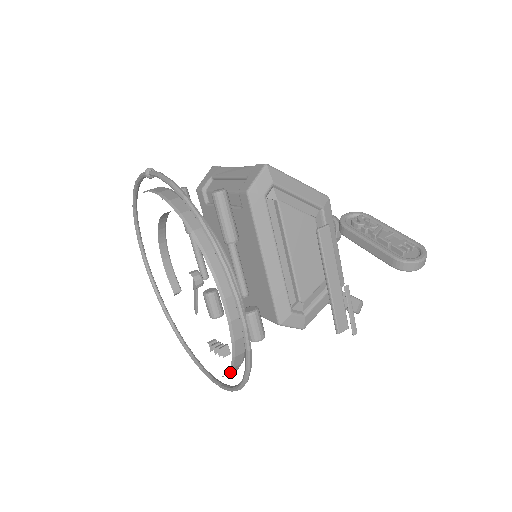
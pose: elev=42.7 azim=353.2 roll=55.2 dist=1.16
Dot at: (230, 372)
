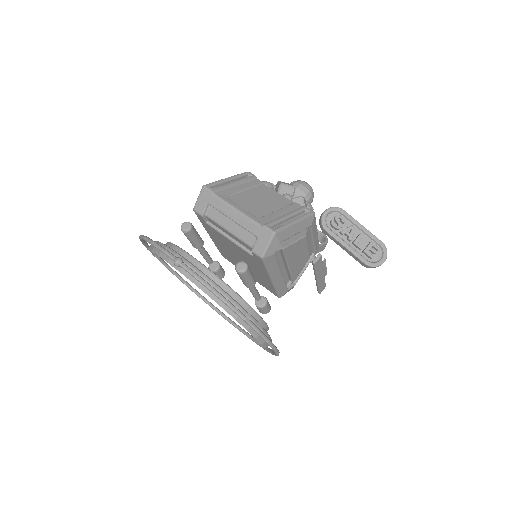
Dot at: occluded
